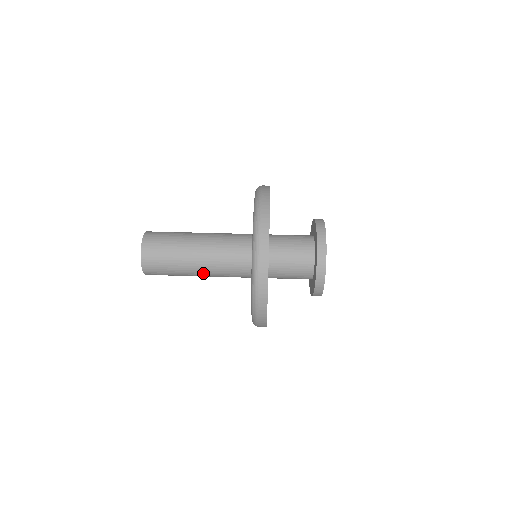
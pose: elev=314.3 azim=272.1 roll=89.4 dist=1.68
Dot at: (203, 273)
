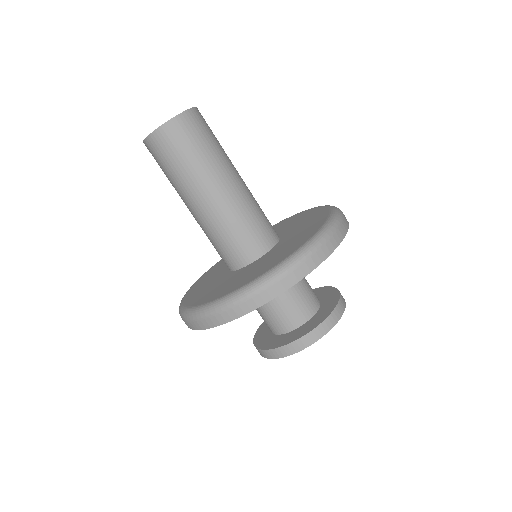
Dot at: occluded
